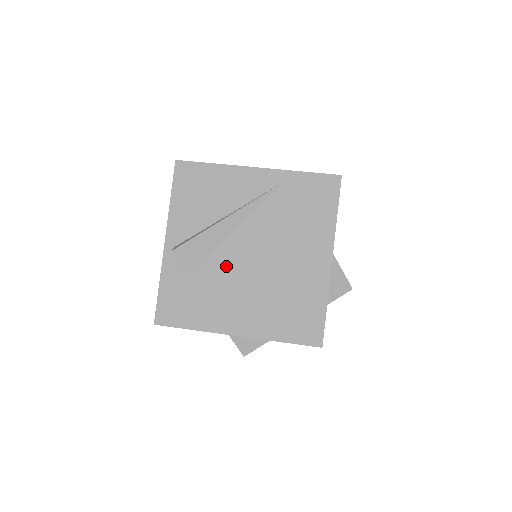
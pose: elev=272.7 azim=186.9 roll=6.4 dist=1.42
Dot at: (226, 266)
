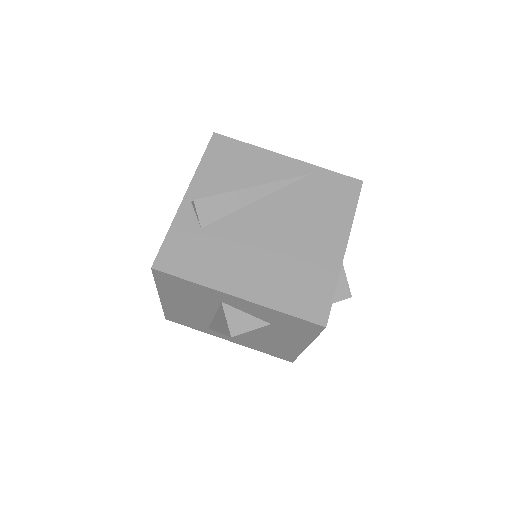
Dot at: (242, 230)
